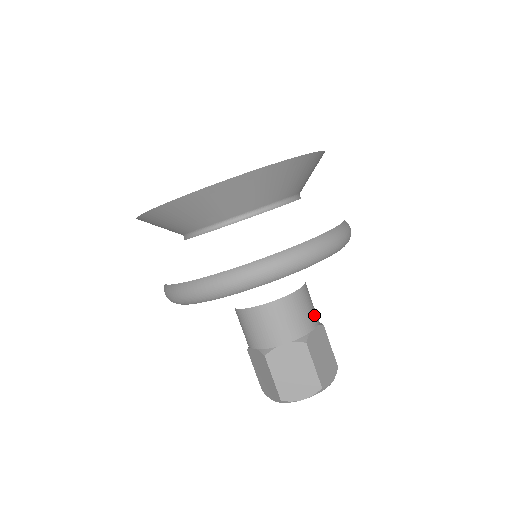
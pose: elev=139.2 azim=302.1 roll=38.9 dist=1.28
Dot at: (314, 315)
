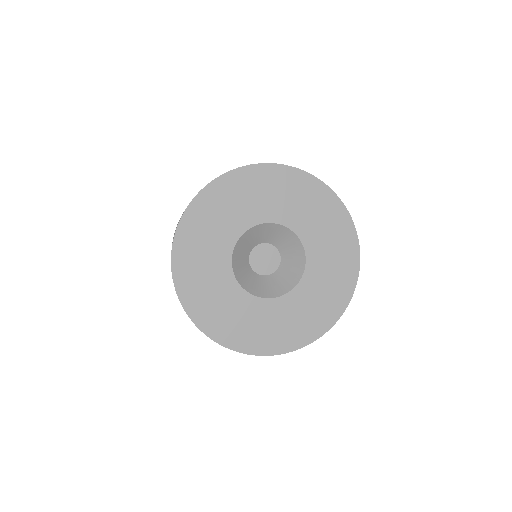
Dot at: occluded
